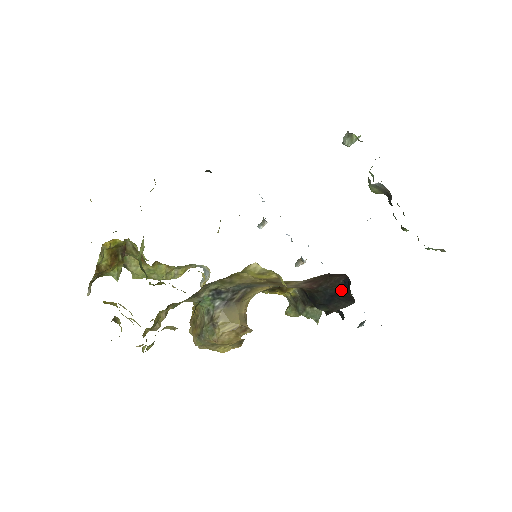
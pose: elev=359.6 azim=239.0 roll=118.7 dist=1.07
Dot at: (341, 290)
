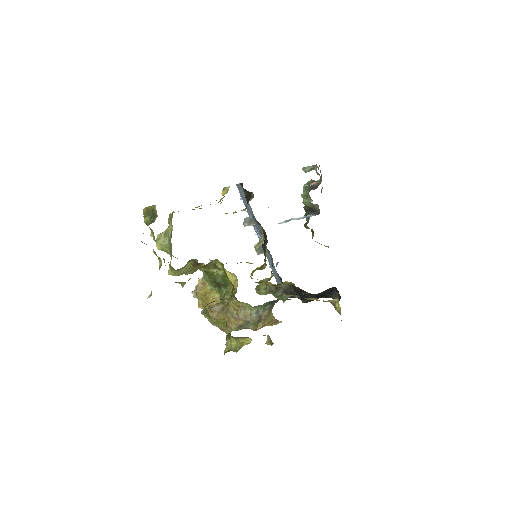
Dot at: (326, 294)
